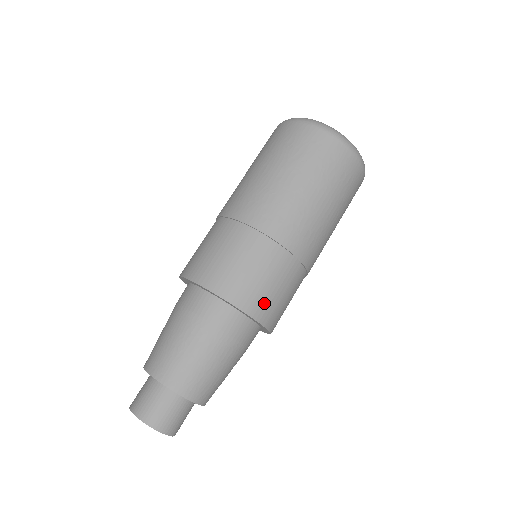
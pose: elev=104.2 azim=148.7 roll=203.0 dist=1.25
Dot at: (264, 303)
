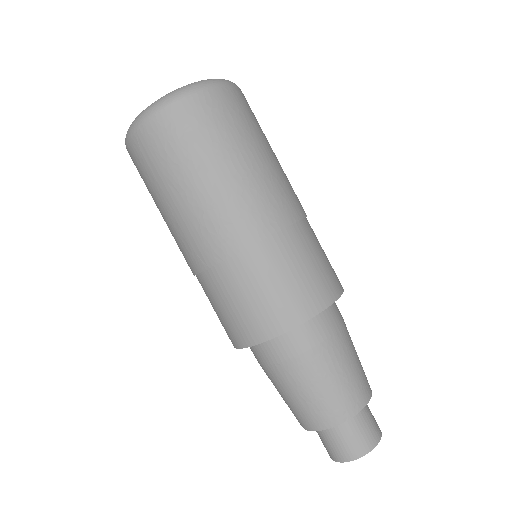
Dot at: (333, 275)
